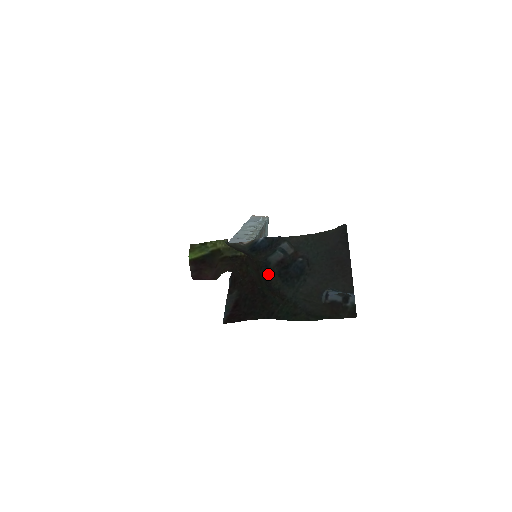
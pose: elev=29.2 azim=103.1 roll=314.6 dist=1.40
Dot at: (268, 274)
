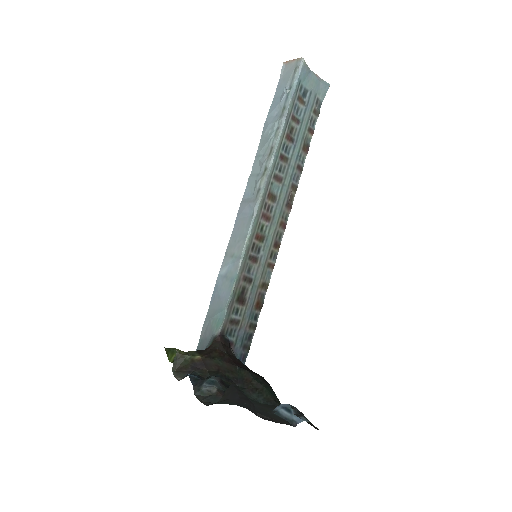
Dot at: (225, 380)
